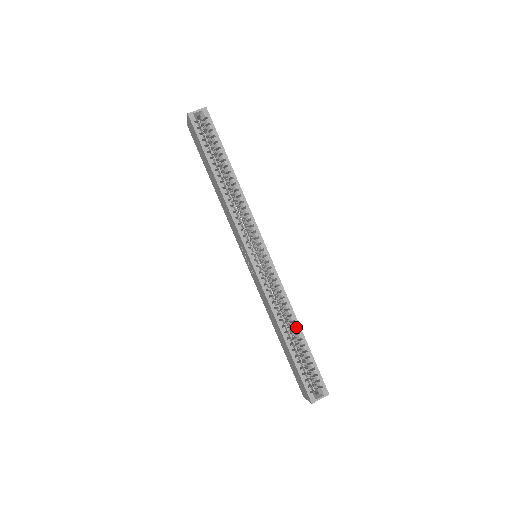
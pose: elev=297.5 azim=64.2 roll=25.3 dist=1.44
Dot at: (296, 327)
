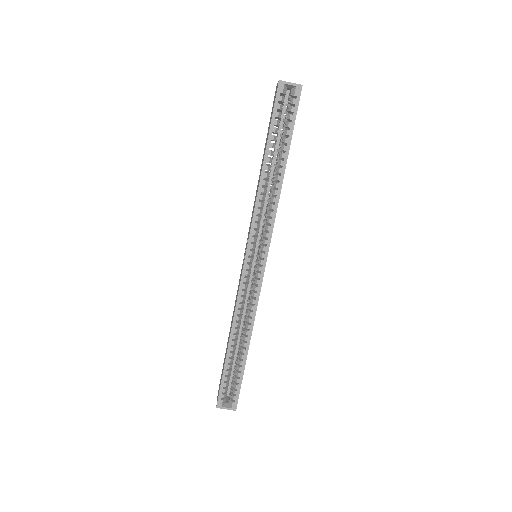
Dot at: (246, 341)
